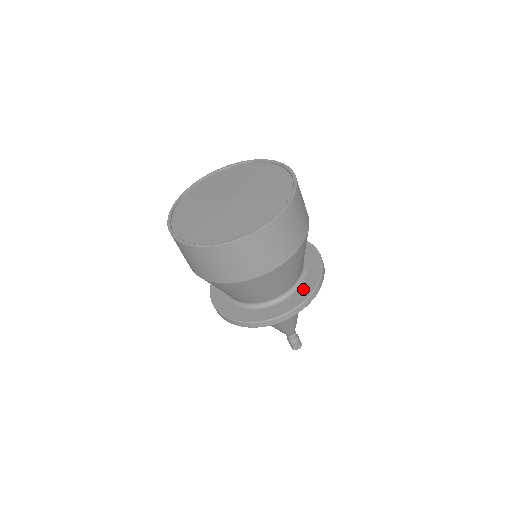
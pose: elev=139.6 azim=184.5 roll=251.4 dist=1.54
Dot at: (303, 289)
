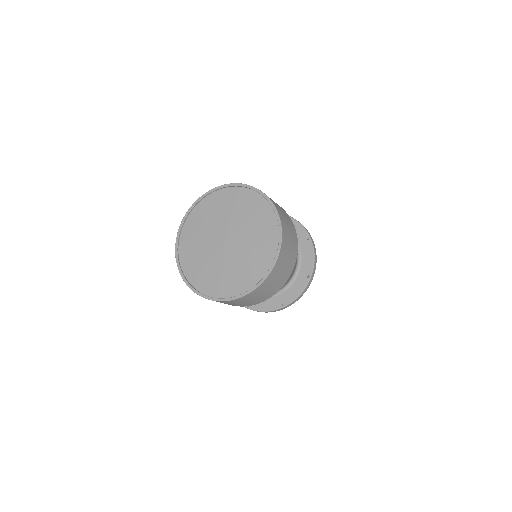
Dot at: (302, 274)
